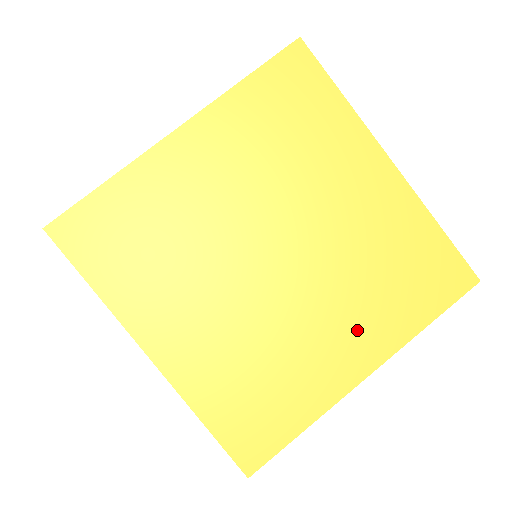
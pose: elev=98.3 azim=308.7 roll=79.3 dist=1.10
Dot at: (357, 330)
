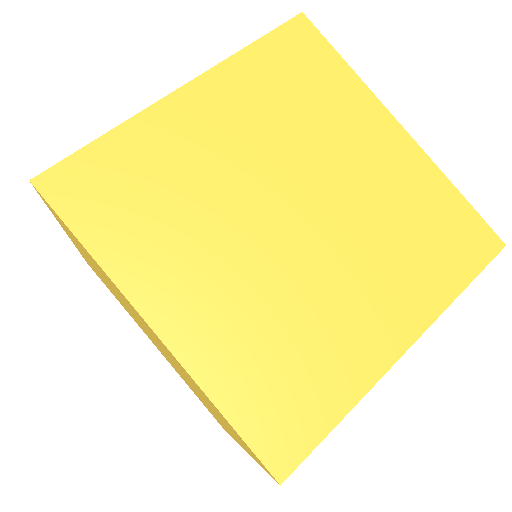
Dot at: (389, 297)
